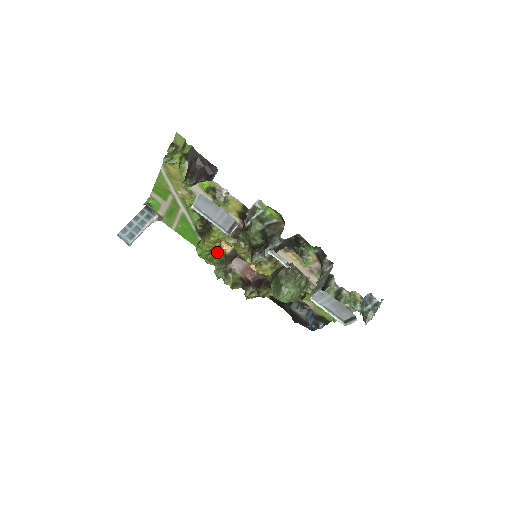
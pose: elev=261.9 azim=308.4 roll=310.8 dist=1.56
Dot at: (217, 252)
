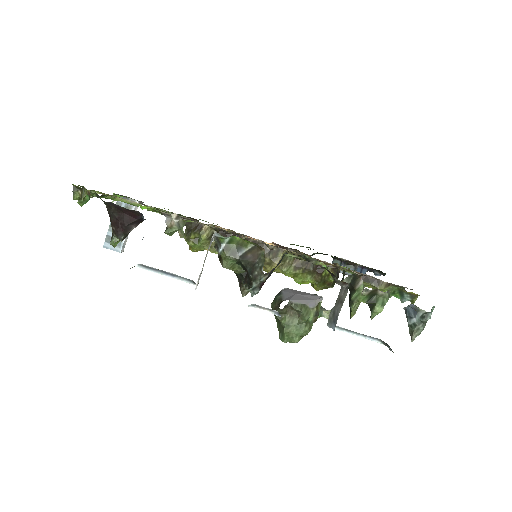
Dot at: occluded
